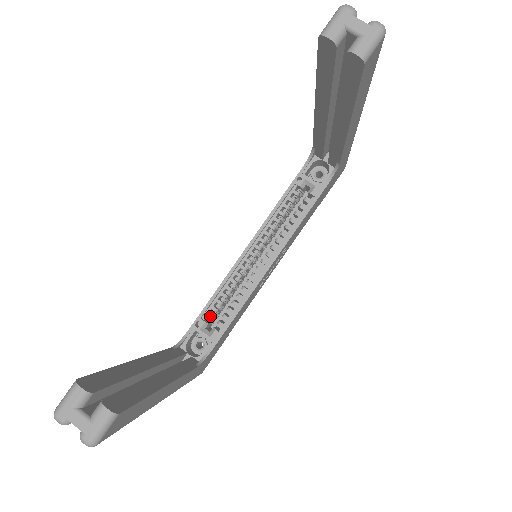
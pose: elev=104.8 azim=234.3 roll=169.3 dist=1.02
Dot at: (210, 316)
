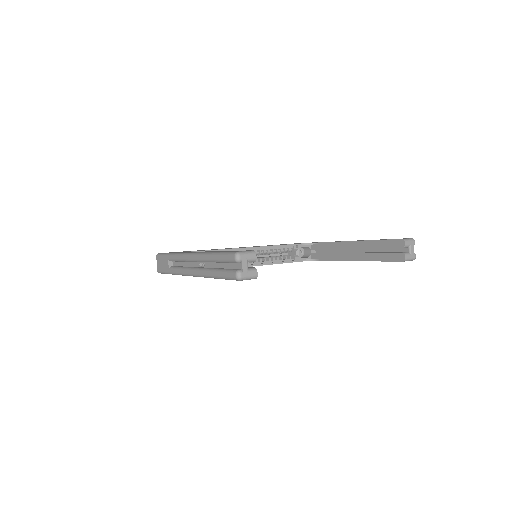
Dot at: occluded
